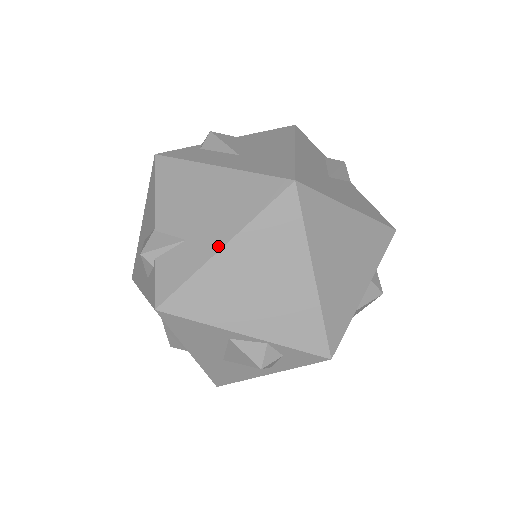
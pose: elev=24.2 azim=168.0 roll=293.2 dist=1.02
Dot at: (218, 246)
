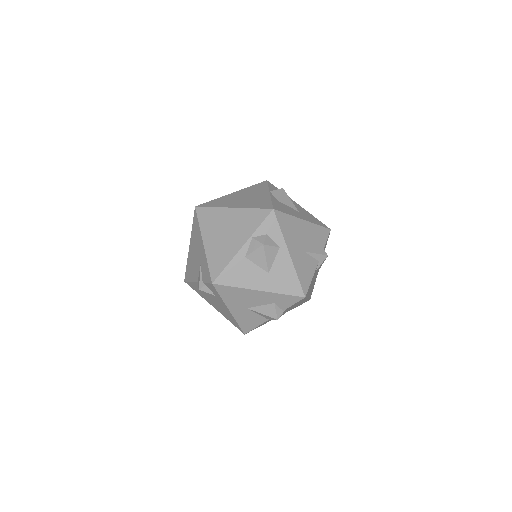
Dot at: (203, 246)
